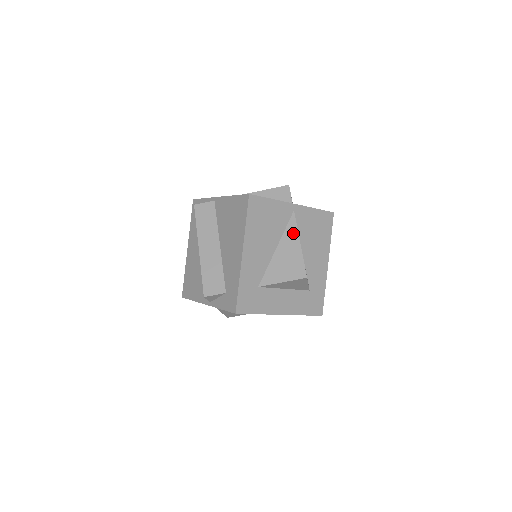
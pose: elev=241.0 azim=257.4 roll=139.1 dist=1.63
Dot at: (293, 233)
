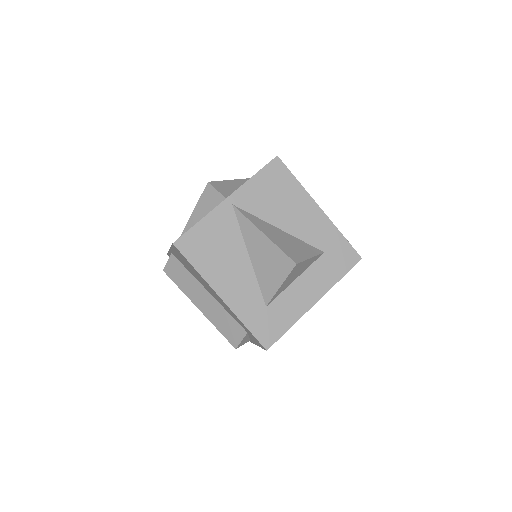
Dot at: (250, 229)
